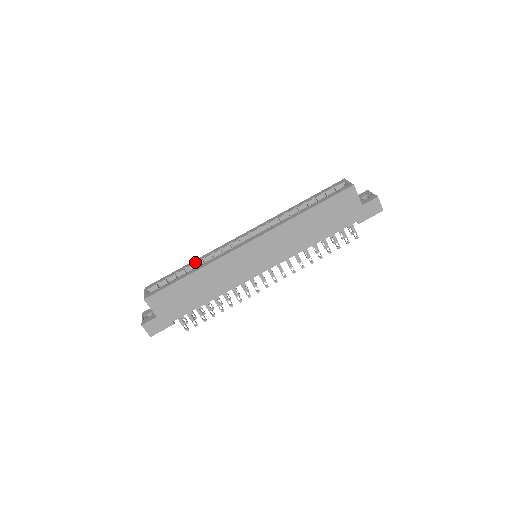
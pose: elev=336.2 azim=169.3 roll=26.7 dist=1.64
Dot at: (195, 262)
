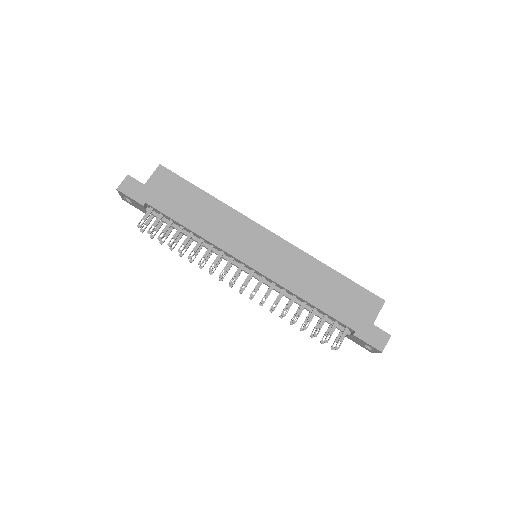
Dot at: occluded
